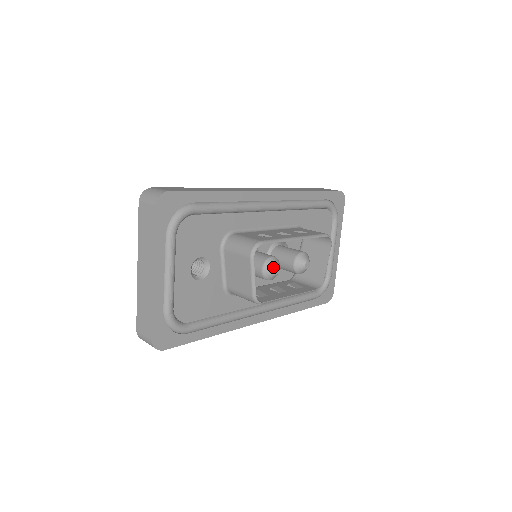
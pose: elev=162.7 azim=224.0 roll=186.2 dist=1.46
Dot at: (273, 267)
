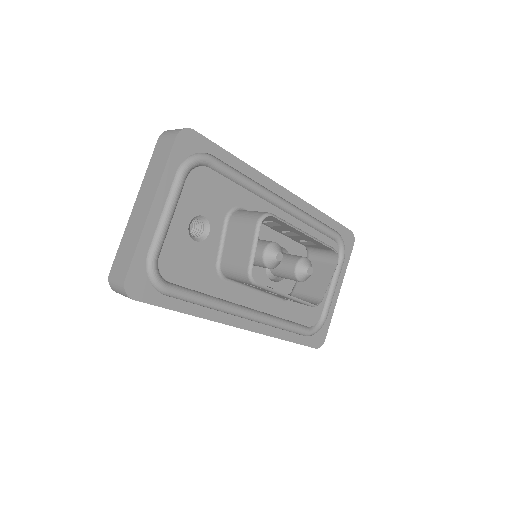
Dot at: (276, 251)
